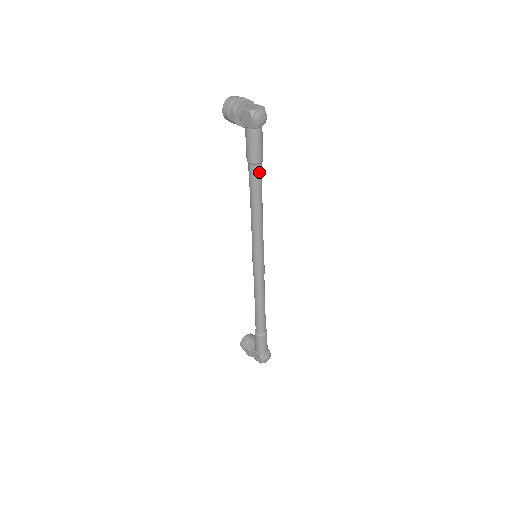
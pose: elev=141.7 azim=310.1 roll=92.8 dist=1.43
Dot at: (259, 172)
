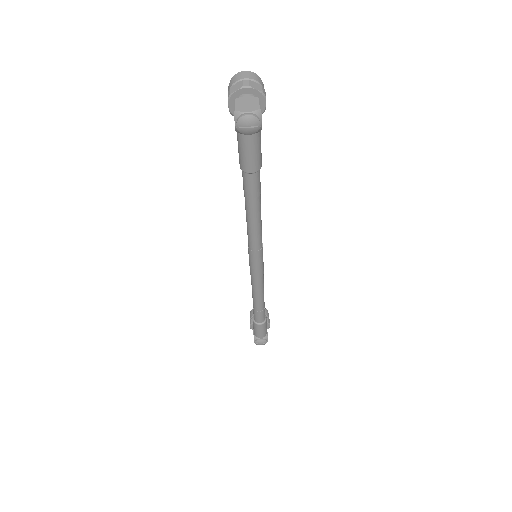
Dot at: (251, 182)
